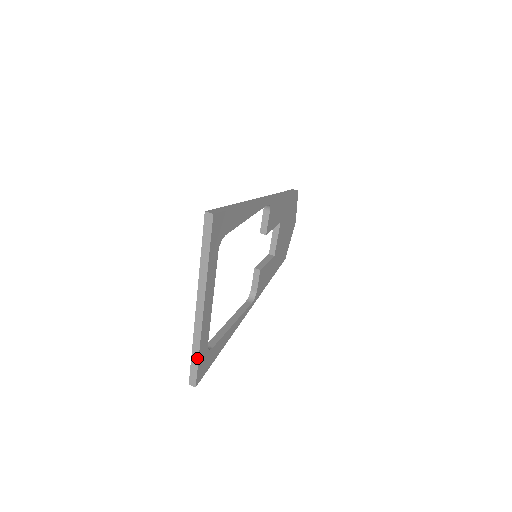
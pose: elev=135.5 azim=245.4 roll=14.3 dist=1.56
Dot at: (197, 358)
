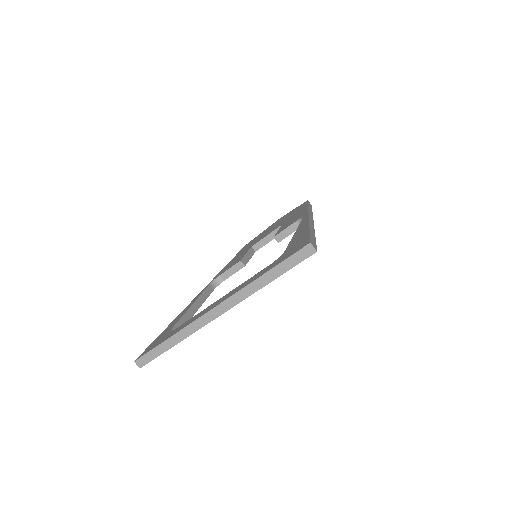
Dot at: (168, 348)
